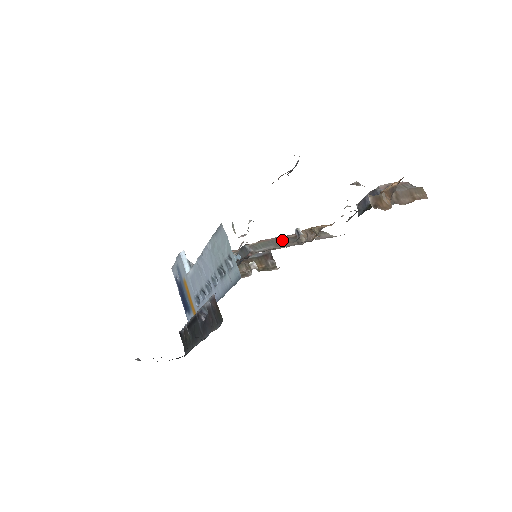
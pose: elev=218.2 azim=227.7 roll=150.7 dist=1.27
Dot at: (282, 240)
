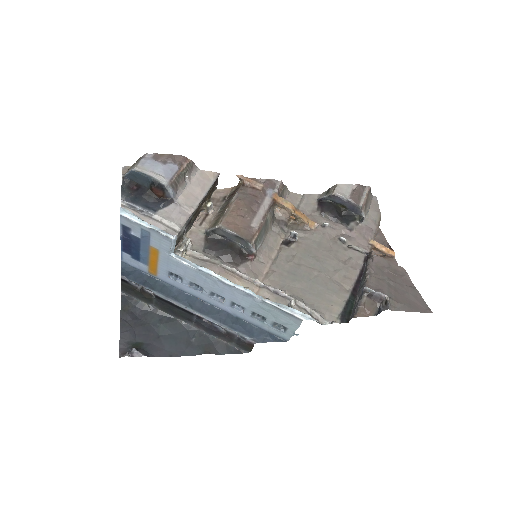
Dot at: (268, 220)
